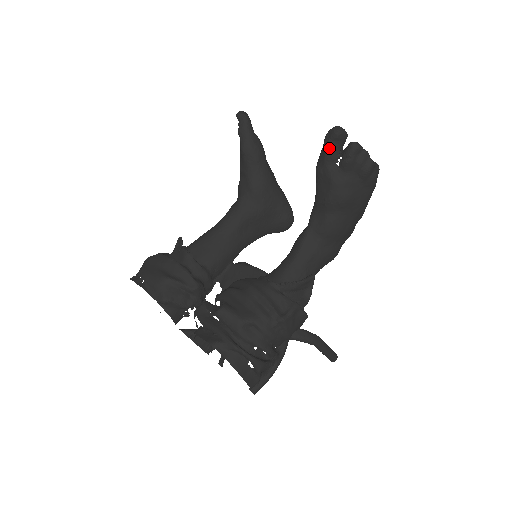
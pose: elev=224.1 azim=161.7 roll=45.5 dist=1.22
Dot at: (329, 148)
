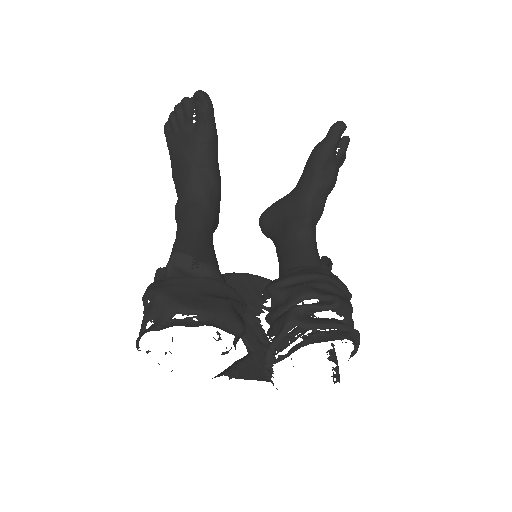
Dot at: (340, 138)
